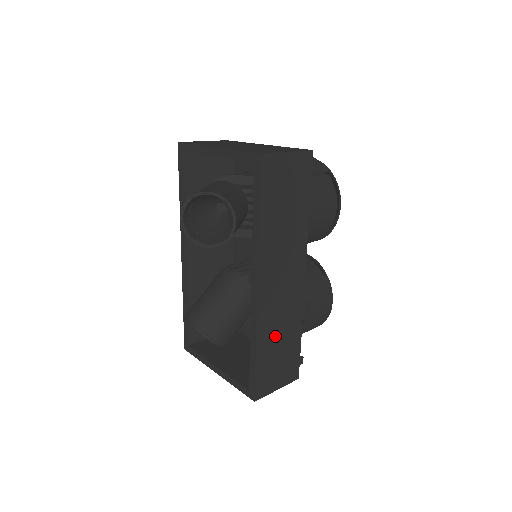
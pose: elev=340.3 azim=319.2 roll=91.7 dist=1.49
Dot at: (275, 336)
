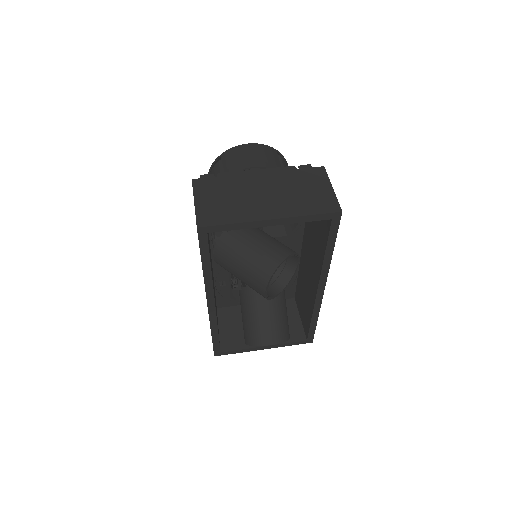
Dot at: occluded
